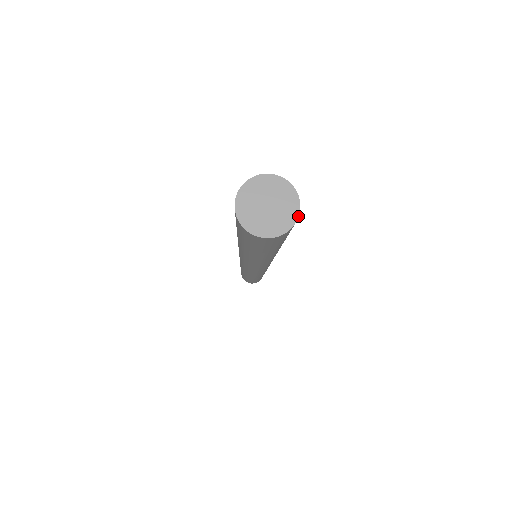
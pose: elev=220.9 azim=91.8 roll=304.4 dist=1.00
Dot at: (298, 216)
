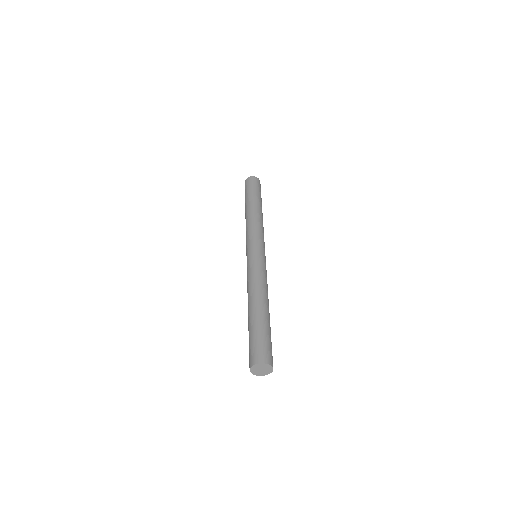
Dot at: (272, 366)
